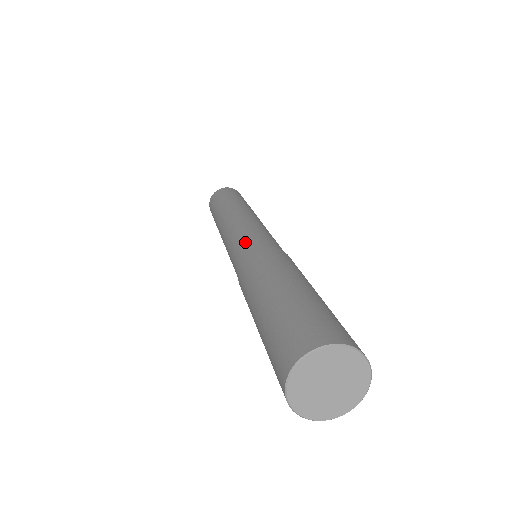
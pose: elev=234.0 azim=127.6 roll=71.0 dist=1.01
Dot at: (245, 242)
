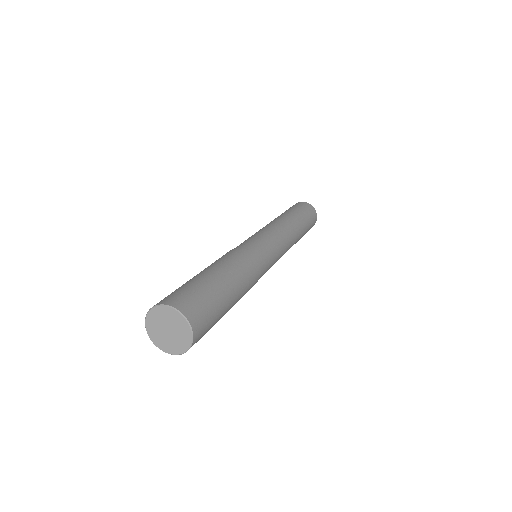
Dot at: (243, 242)
